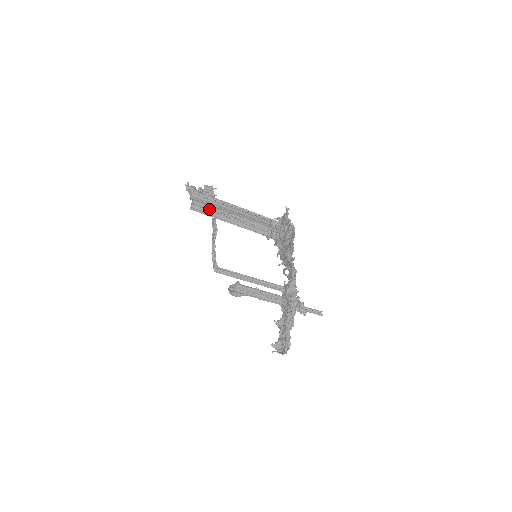
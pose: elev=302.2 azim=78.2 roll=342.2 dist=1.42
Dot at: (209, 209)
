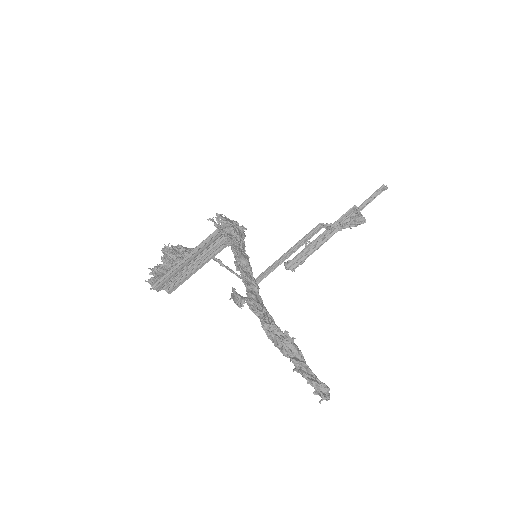
Dot at: (178, 278)
